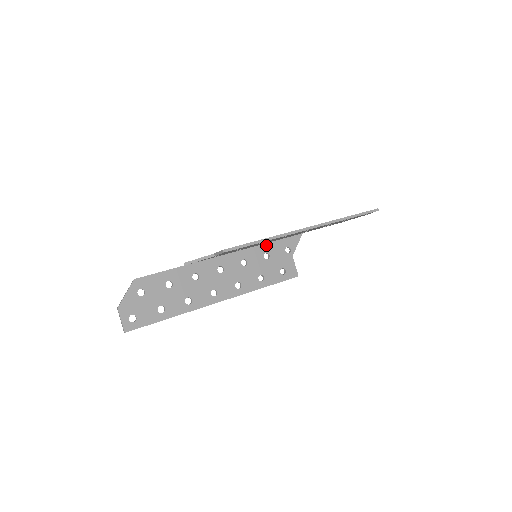
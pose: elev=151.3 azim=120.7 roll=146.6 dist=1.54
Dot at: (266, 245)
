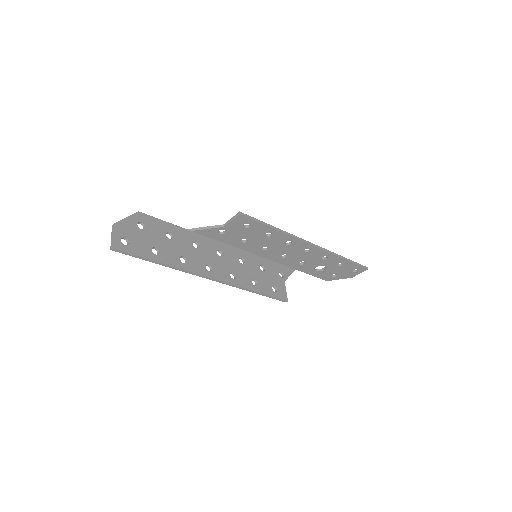
Dot at: (263, 259)
